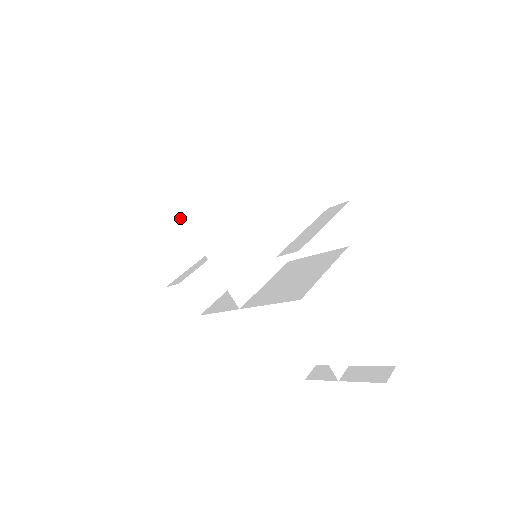
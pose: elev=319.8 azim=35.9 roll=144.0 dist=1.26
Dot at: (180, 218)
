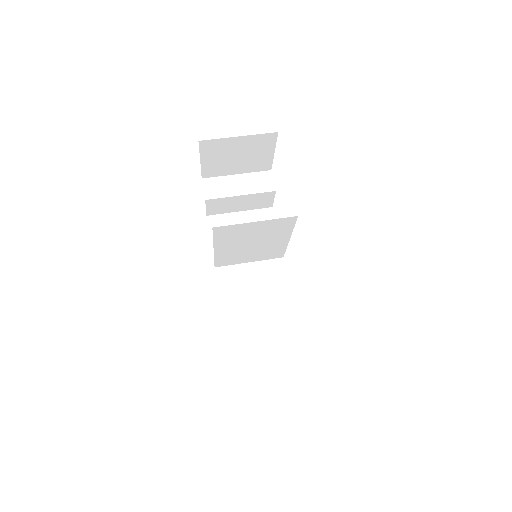
Dot at: (259, 146)
